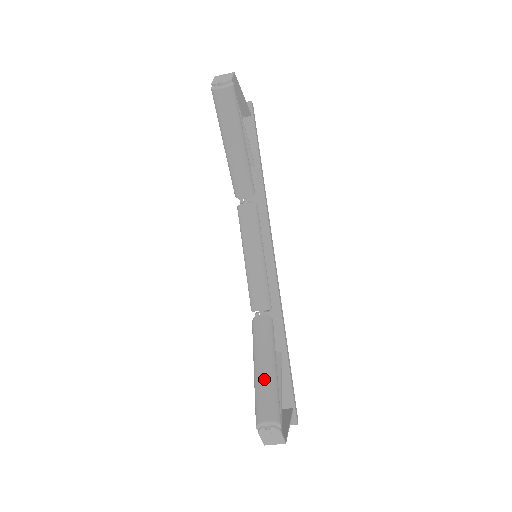
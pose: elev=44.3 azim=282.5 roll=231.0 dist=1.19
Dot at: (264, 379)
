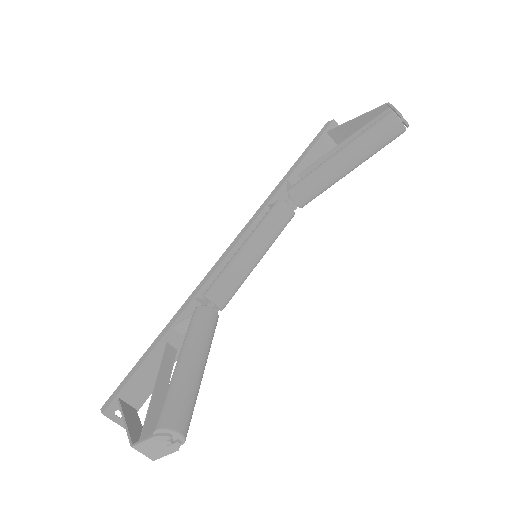
Dot at: (195, 382)
